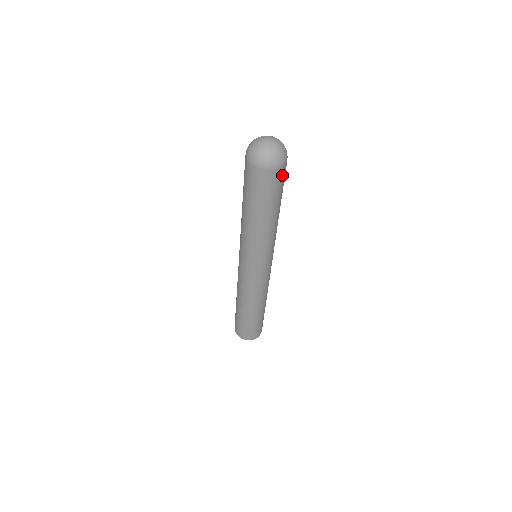
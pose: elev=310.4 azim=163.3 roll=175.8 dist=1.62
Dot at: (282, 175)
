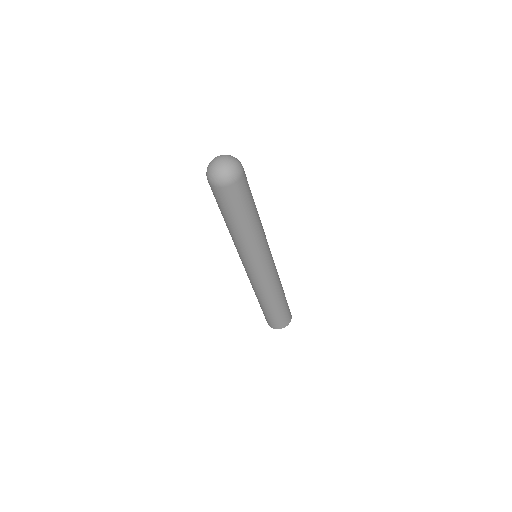
Dot at: (245, 182)
